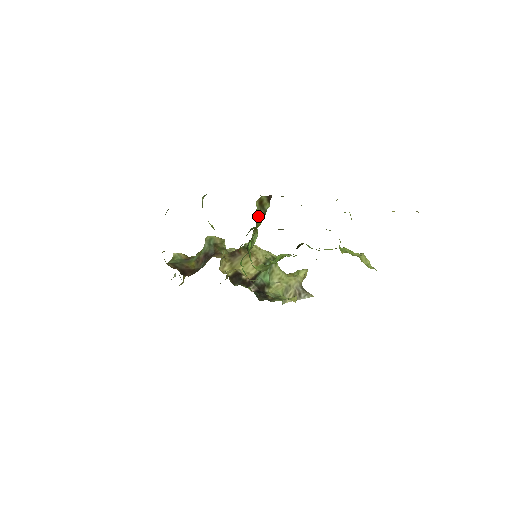
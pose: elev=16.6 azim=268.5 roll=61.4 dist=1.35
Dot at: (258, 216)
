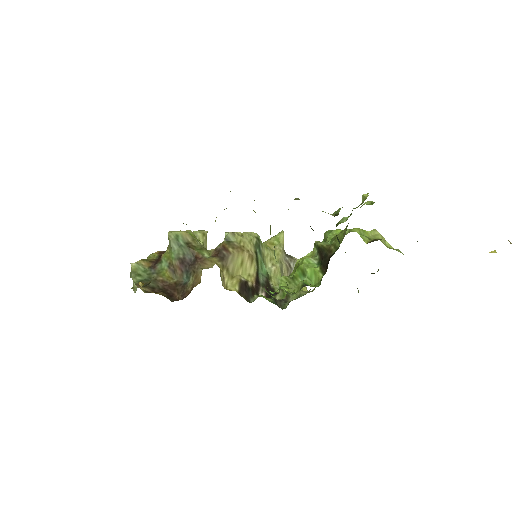
Dot at: (270, 227)
